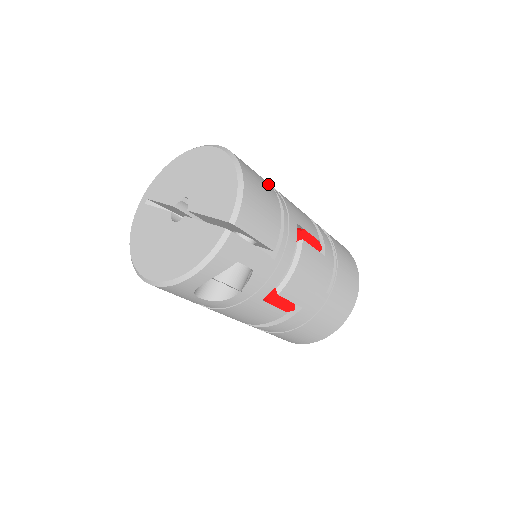
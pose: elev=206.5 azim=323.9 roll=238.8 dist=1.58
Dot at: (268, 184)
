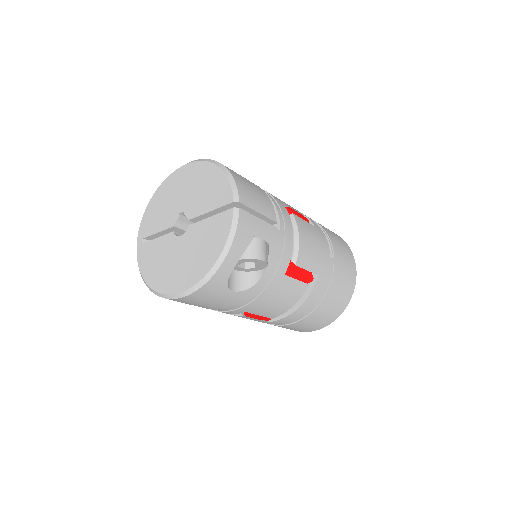
Dot at: occluded
